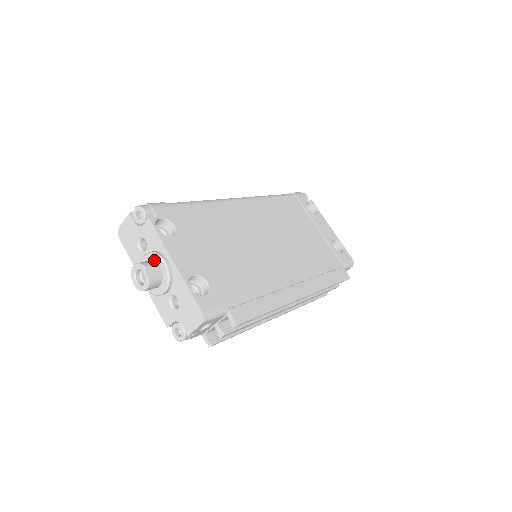
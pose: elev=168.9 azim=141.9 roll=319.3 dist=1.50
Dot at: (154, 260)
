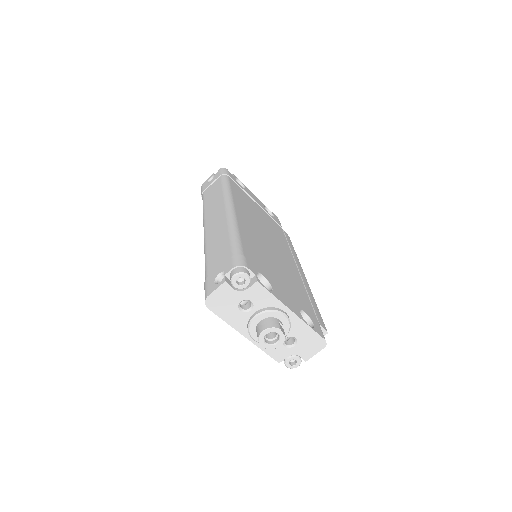
Dot at: (272, 317)
